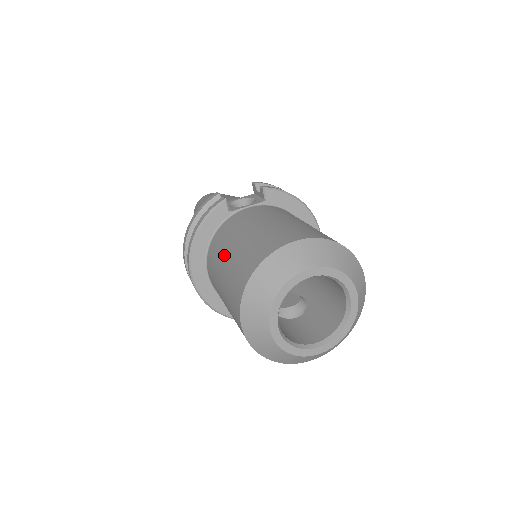
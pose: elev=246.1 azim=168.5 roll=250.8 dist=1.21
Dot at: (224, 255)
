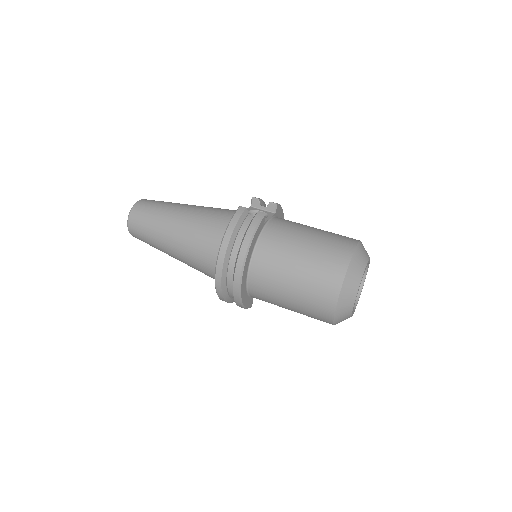
Dot at: (292, 257)
